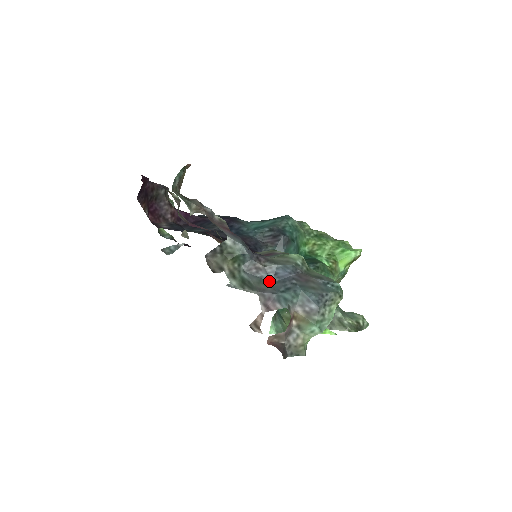
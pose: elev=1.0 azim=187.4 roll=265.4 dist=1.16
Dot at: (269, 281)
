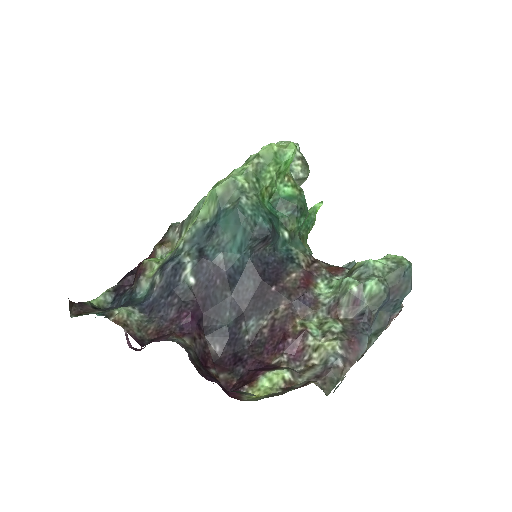
Dot at: (379, 313)
